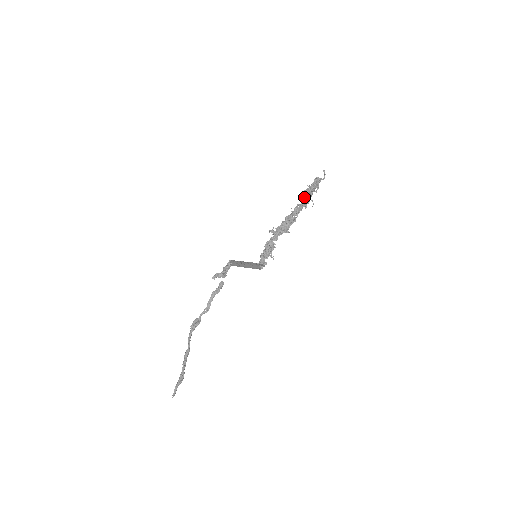
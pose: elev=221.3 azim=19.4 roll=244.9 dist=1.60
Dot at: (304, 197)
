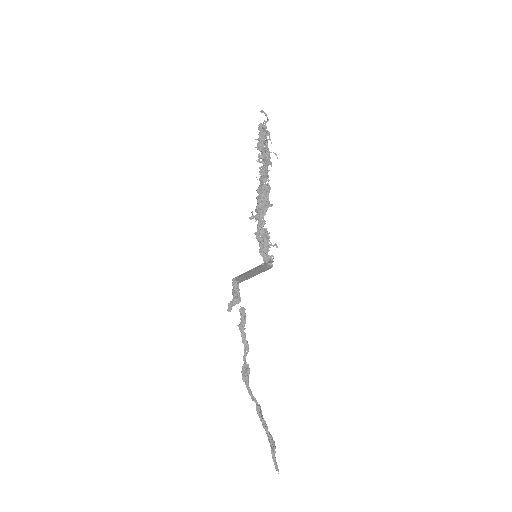
Dot at: (261, 155)
